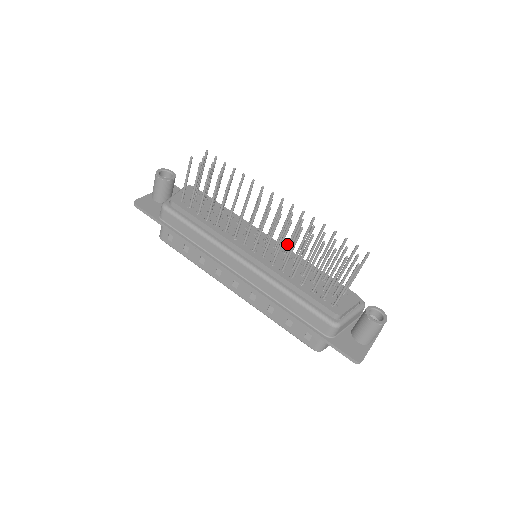
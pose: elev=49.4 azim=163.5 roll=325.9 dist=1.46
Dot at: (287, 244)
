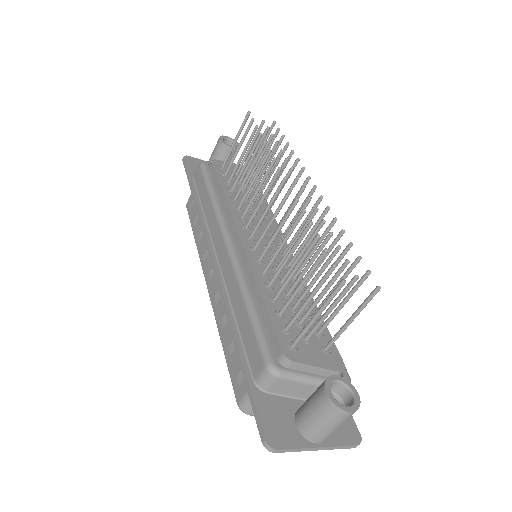
Dot at: (295, 253)
